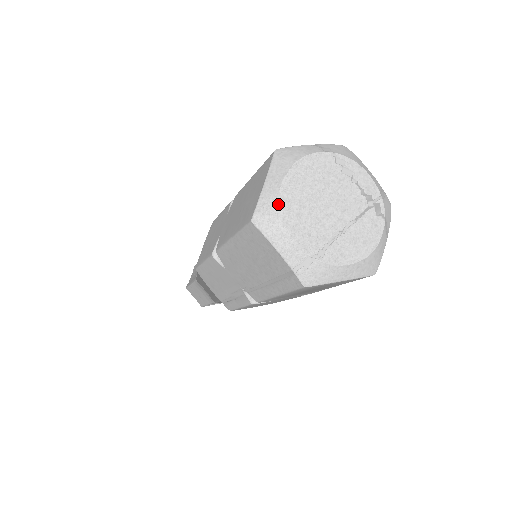
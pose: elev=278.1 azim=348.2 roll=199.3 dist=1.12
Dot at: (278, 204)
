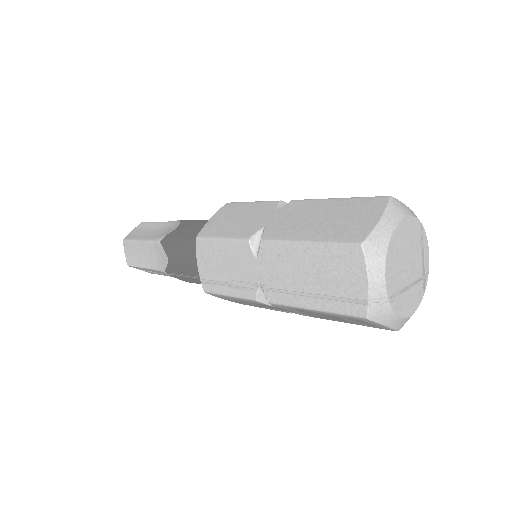
Dot at: (389, 243)
